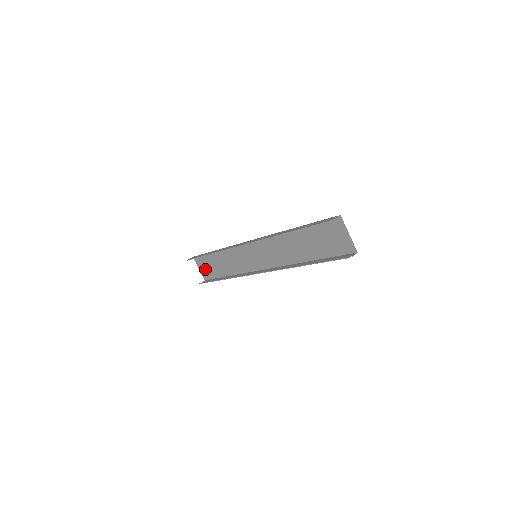
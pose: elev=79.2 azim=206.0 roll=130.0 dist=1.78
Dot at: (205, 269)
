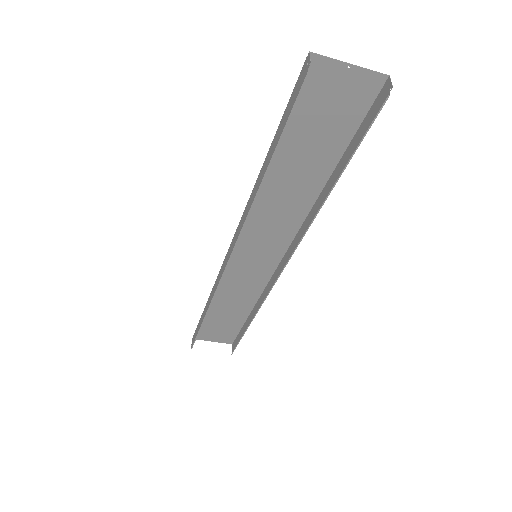
Dot at: (219, 335)
